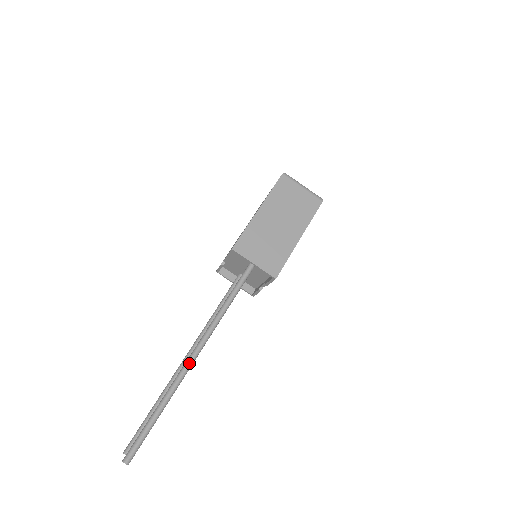
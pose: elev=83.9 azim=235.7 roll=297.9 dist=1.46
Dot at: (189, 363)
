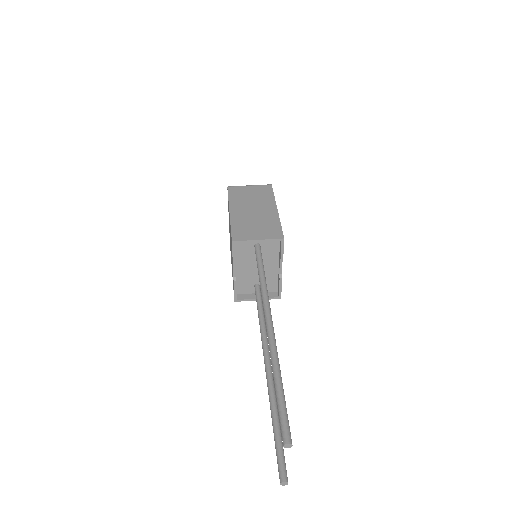
Dot at: (271, 333)
